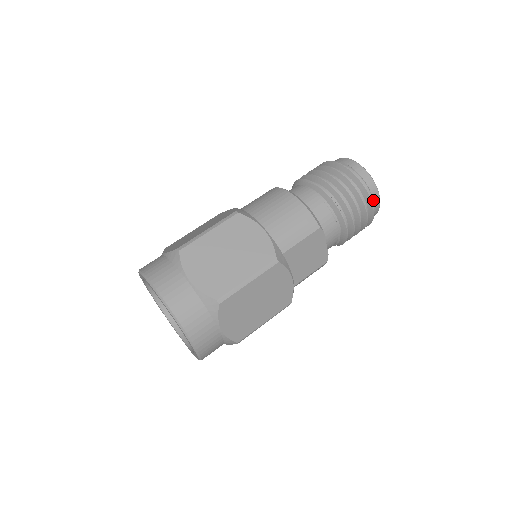
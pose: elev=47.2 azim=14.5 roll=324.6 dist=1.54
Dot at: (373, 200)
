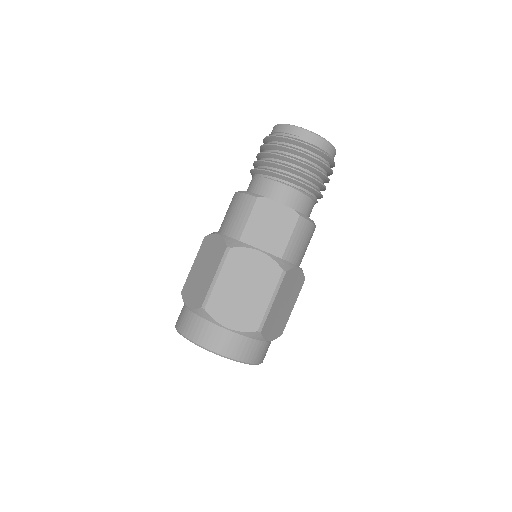
Dot at: (301, 138)
